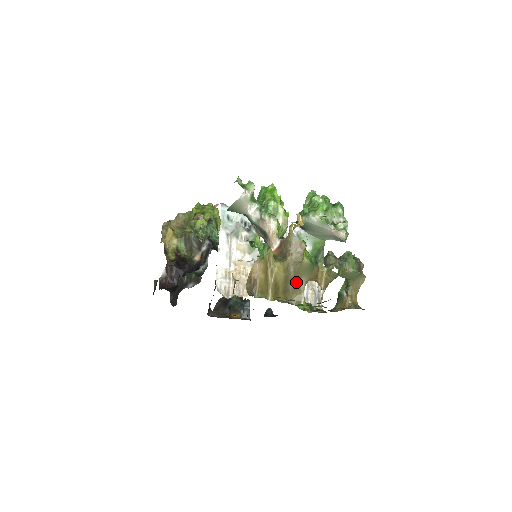
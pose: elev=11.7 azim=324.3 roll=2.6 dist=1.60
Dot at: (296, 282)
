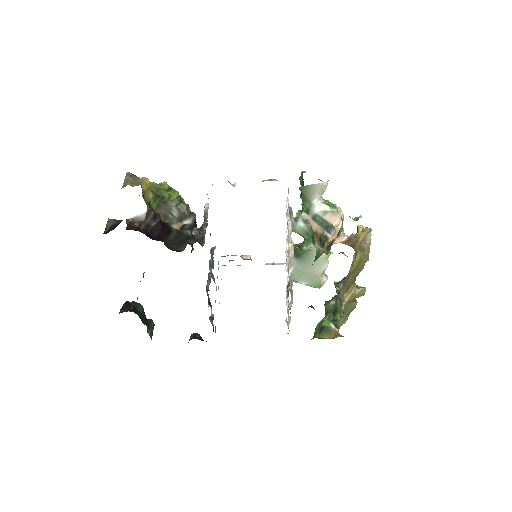
Dot at: (351, 279)
